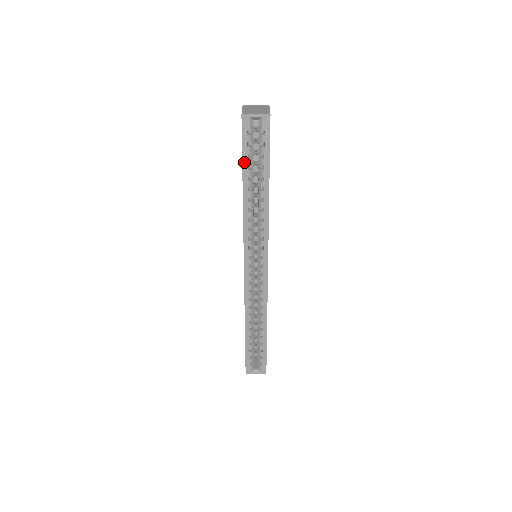
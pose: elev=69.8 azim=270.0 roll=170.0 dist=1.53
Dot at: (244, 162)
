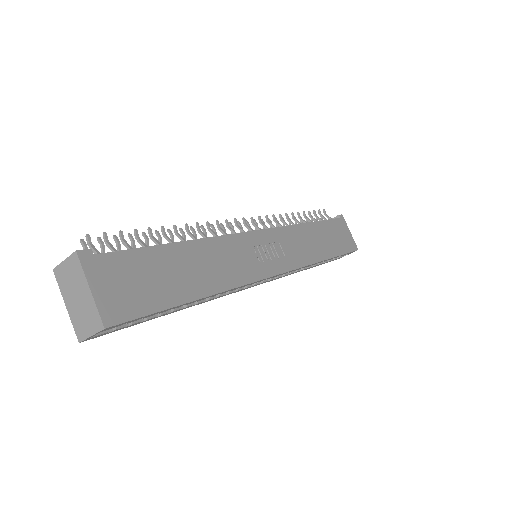
Dot at: occluded
